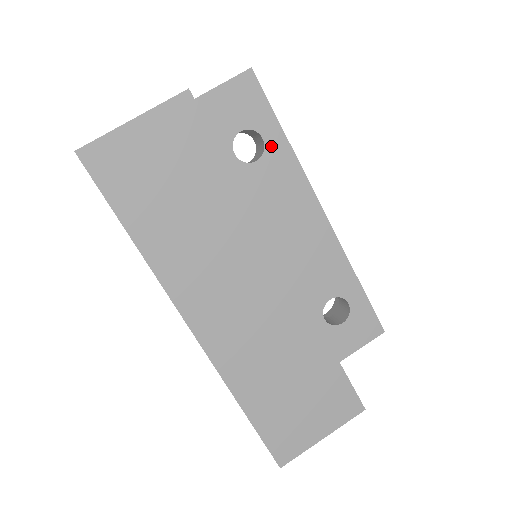
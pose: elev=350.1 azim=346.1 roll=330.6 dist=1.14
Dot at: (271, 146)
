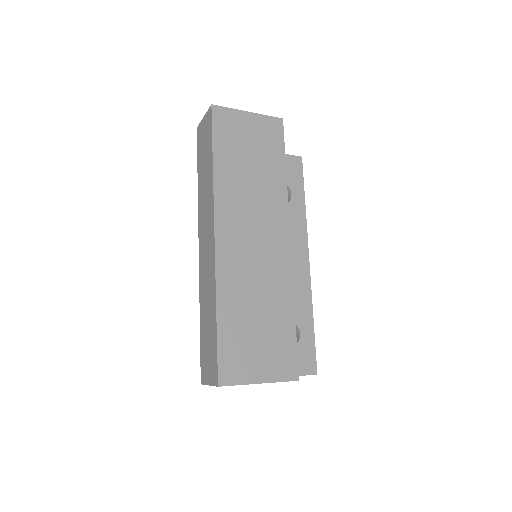
Dot at: (294, 201)
